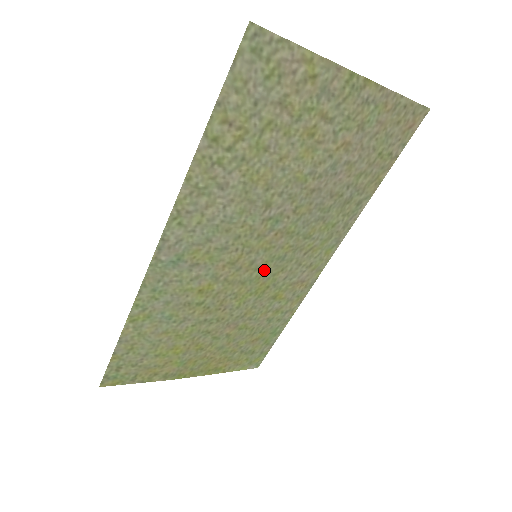
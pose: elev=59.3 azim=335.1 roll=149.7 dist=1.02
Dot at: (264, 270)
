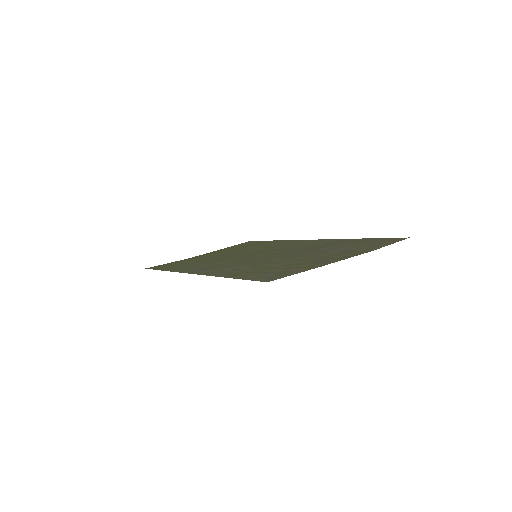
Dot at: (261, 253)
